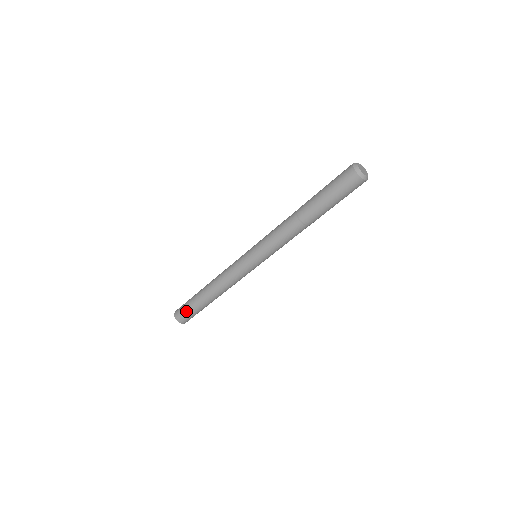
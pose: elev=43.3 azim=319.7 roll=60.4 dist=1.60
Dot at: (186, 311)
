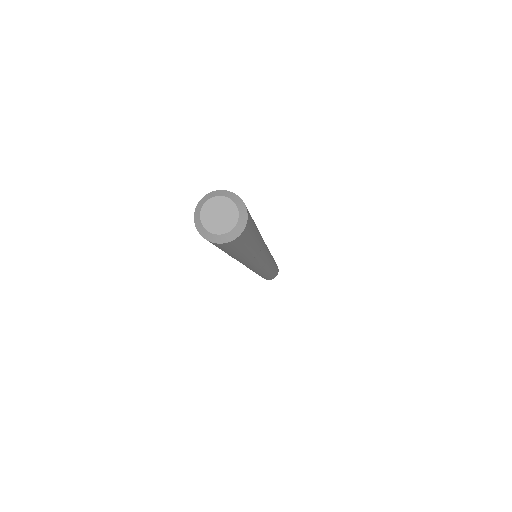
Dot at: occluded
